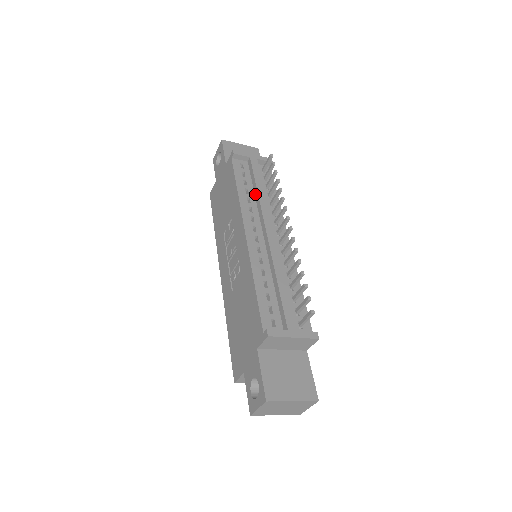
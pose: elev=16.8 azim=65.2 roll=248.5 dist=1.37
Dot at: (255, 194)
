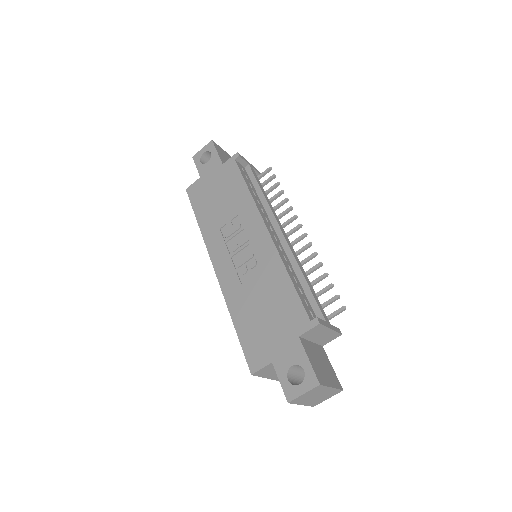
Dot at: (261, 198)
